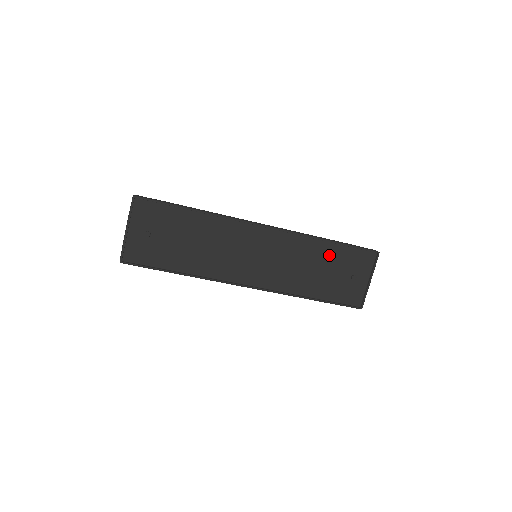
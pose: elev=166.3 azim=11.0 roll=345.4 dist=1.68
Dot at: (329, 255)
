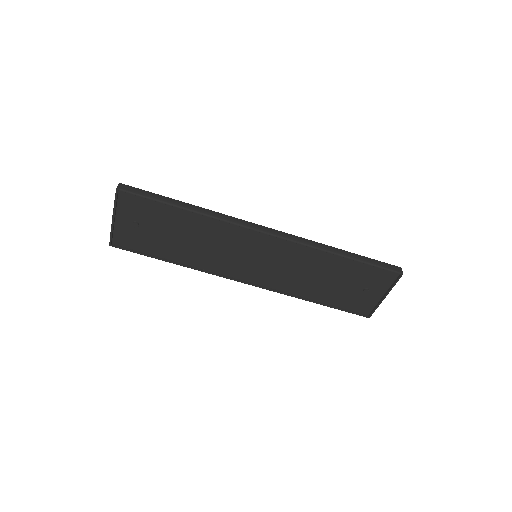
Dot at: (341, 268)
